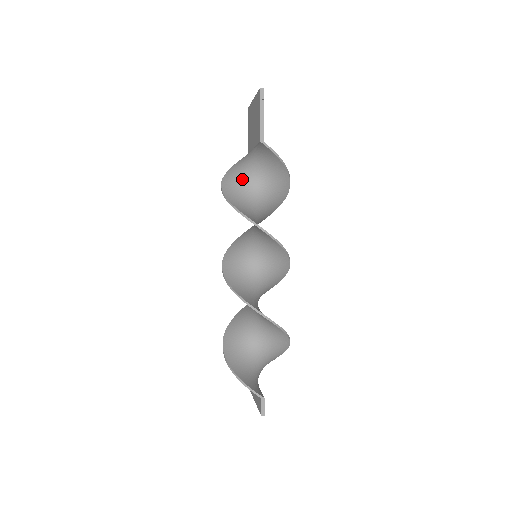
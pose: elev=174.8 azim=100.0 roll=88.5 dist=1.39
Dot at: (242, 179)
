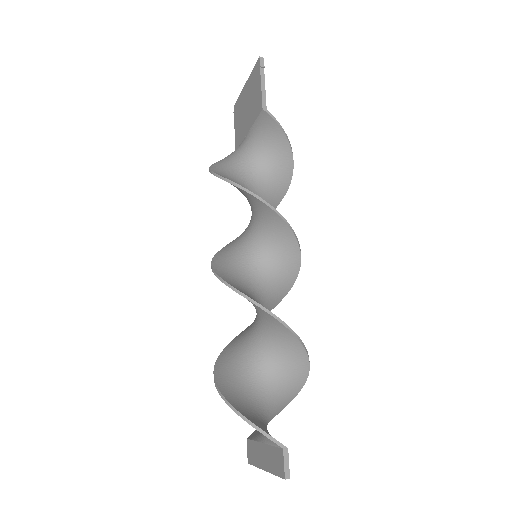
Dot at: (235, 165)
